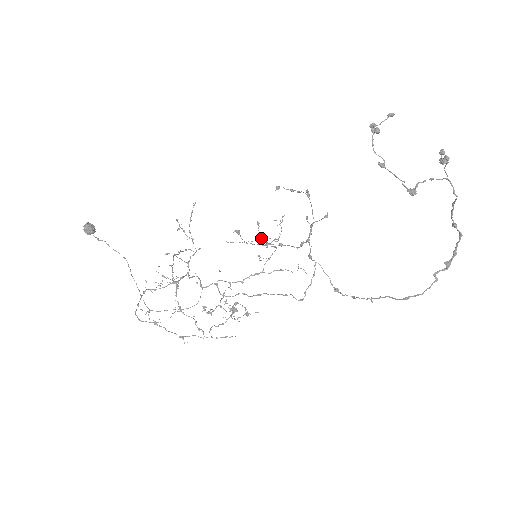
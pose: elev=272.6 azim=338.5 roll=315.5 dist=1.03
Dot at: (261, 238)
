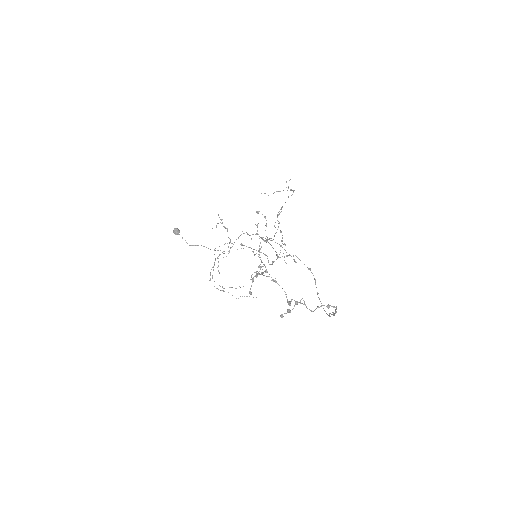
Dot at: occluded
